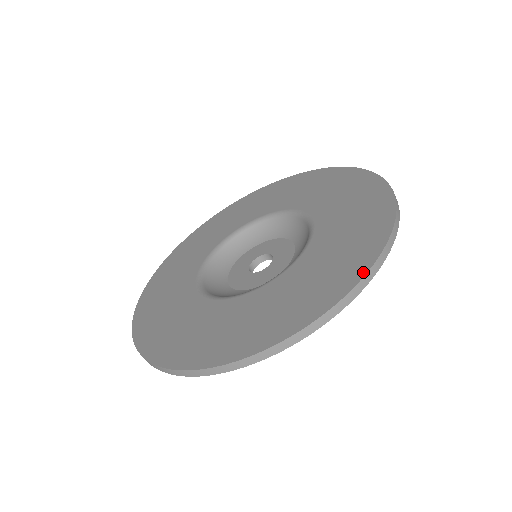
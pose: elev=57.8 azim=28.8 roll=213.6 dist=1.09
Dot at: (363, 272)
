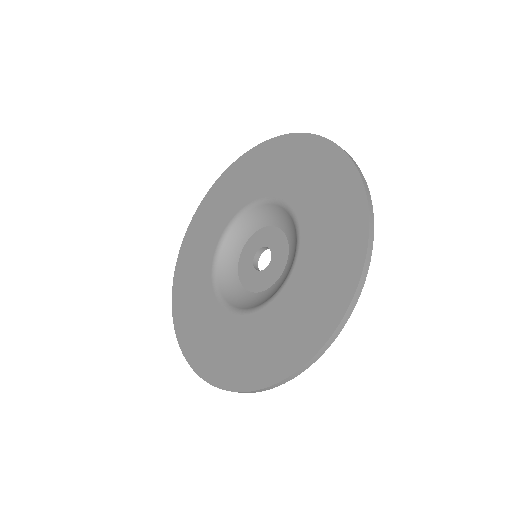
Dot at: (301, 363)
